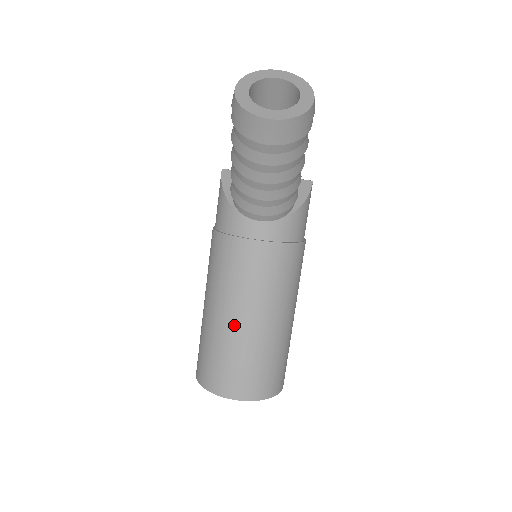
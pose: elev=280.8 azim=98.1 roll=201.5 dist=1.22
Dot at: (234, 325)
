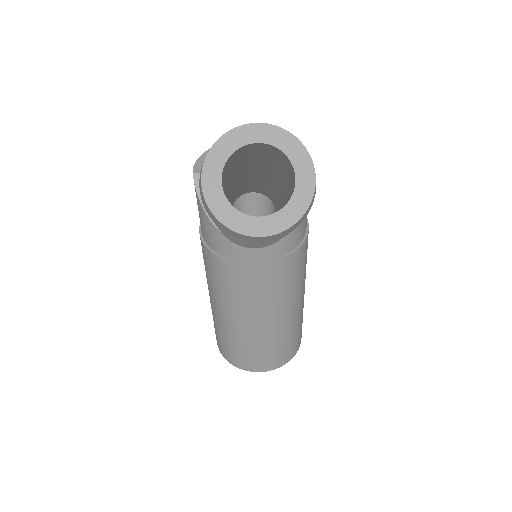
Dot at: (248, 328)
